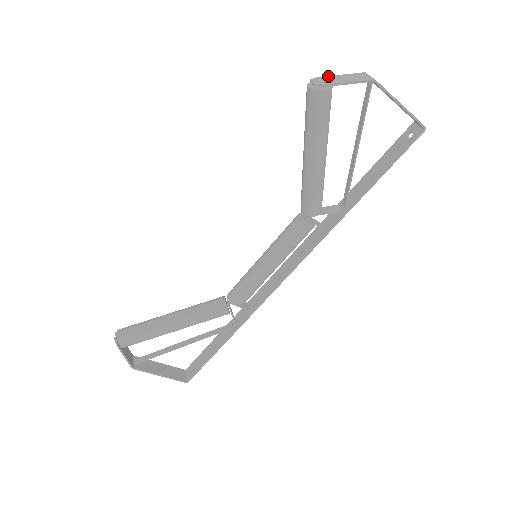
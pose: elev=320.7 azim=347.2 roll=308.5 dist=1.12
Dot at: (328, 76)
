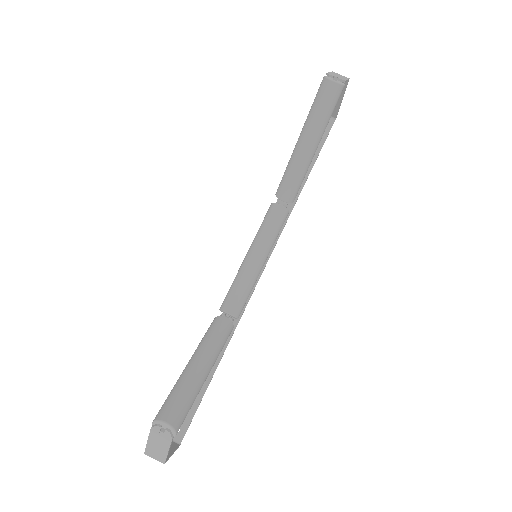
Dot at: (329, 72)
